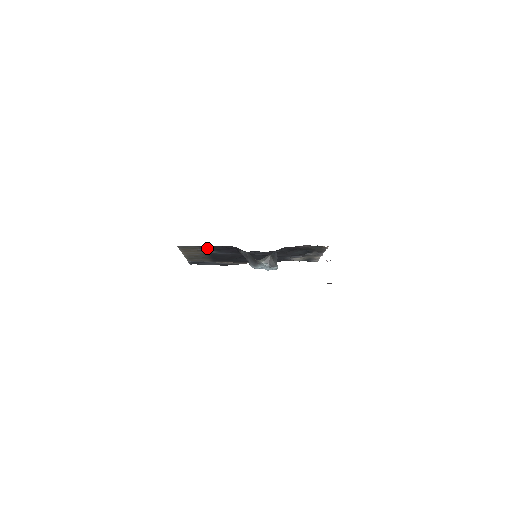
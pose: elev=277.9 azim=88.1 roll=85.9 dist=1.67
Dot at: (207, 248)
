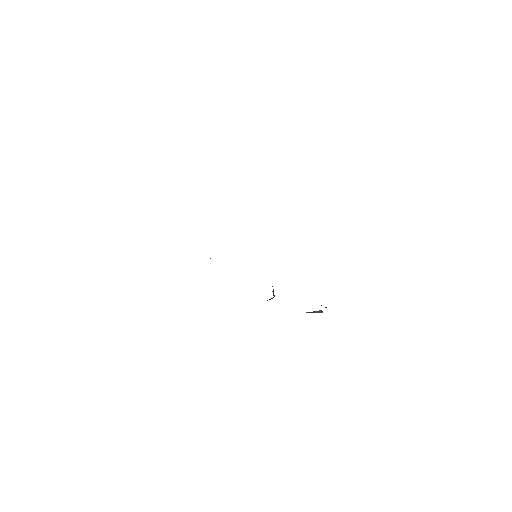
Dot at: occluded
